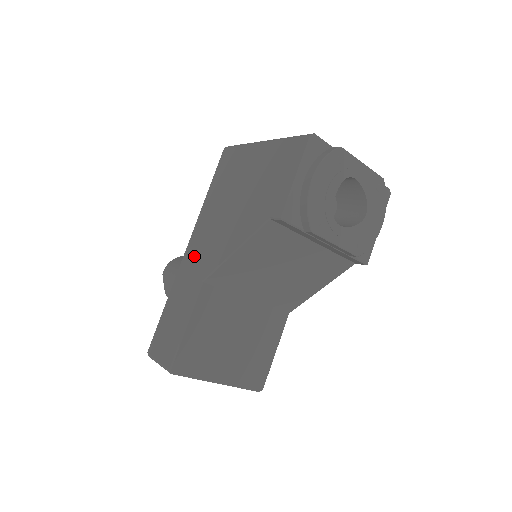
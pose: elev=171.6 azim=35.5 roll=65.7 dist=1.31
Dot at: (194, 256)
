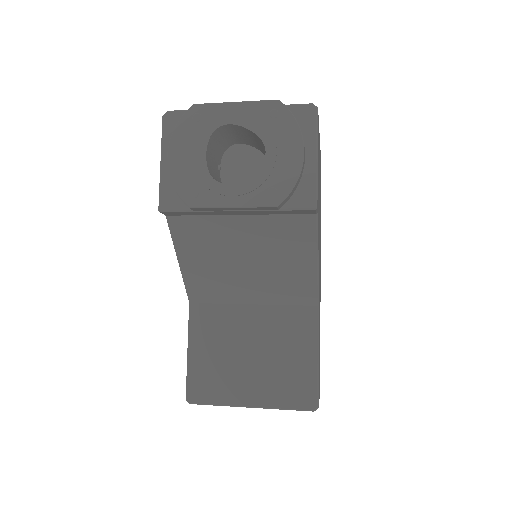
Dot at: occluded
